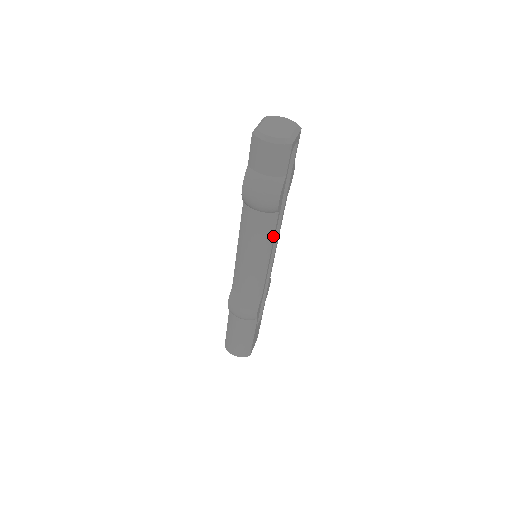
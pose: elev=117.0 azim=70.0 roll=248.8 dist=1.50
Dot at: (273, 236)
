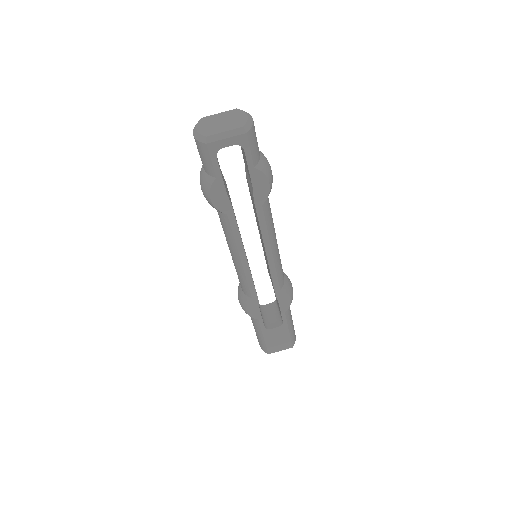
Dot at: (234, 239)
